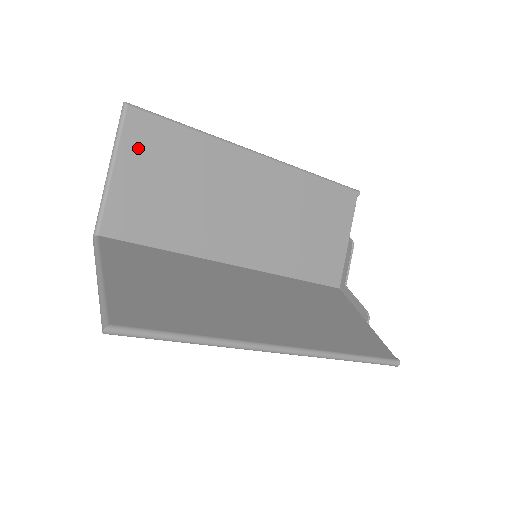
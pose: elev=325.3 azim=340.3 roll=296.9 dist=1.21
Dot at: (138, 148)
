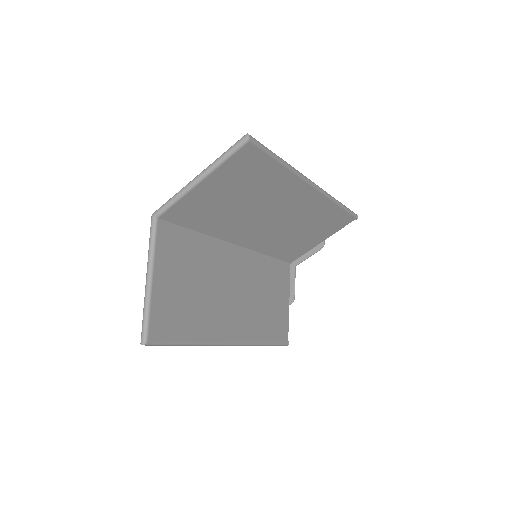
Dot at: (232, 171)
